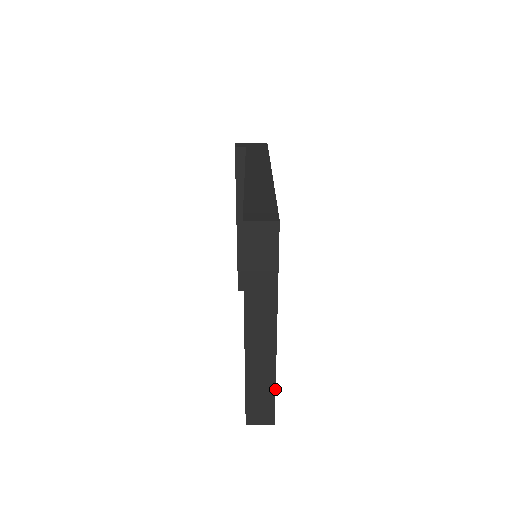
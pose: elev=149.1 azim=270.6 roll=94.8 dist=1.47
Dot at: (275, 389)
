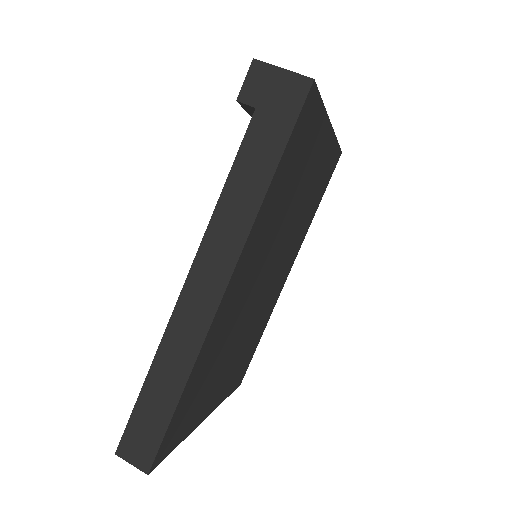
Dot at: occluded
